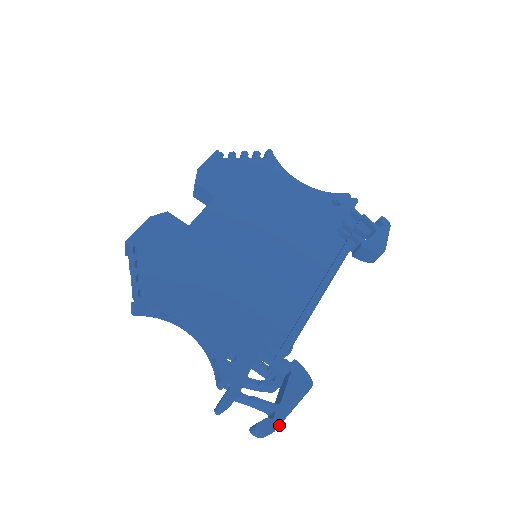
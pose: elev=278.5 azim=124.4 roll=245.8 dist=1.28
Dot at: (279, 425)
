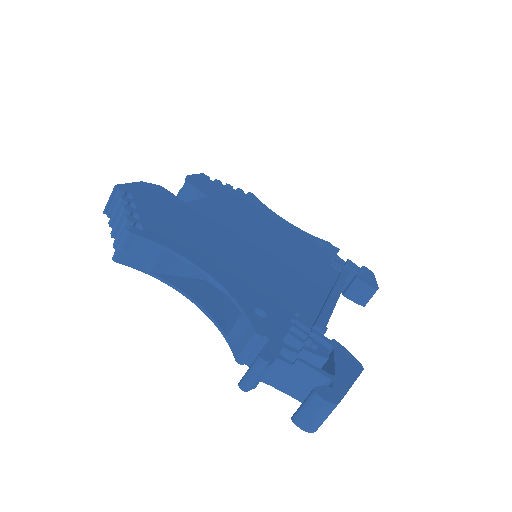
Dot at: (343, 397)
